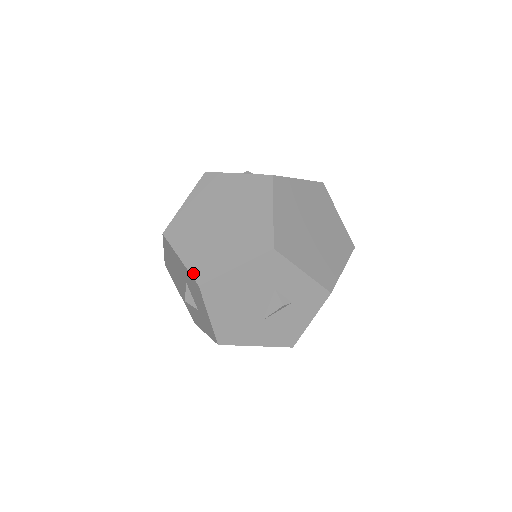
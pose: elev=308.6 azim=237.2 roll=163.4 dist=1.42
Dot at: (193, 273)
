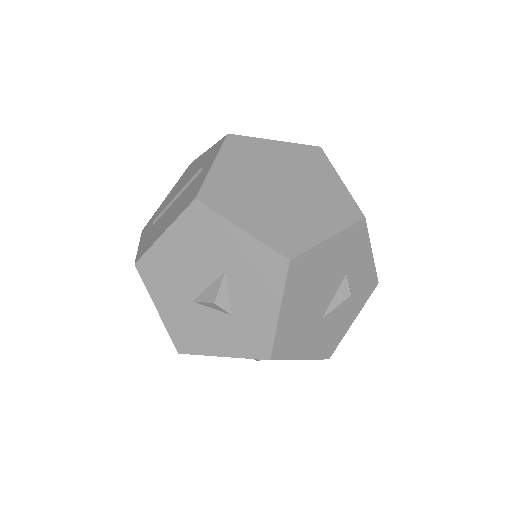
Dot at: (273, 245)
